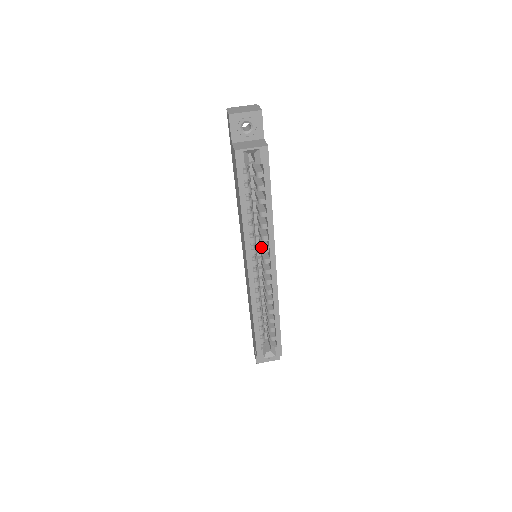
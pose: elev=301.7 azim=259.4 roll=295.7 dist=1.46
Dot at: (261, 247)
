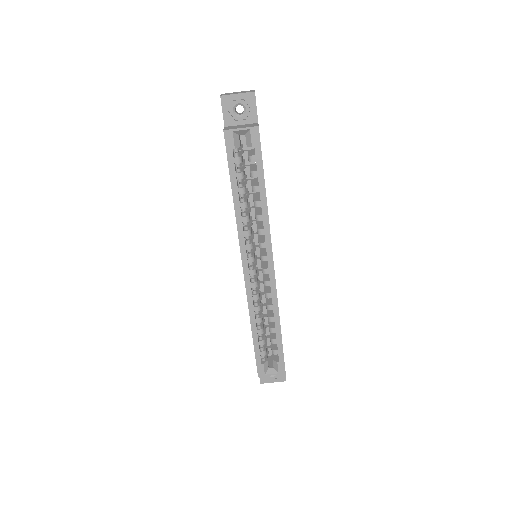
Dot at: occluded
